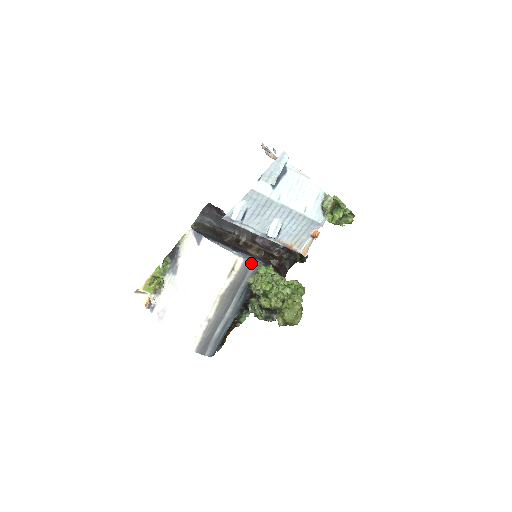
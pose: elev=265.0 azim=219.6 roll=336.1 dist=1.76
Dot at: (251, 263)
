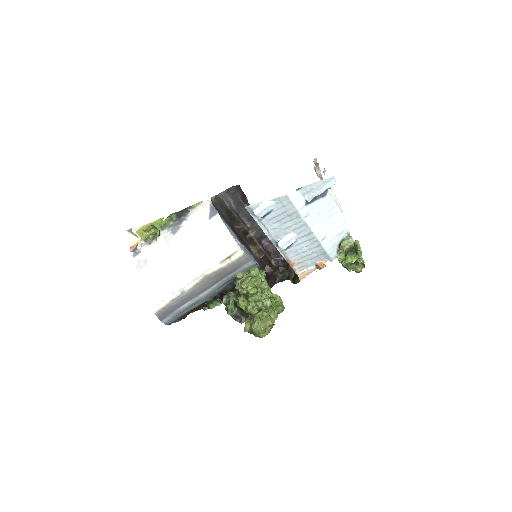
Dot at: (248, 260)
